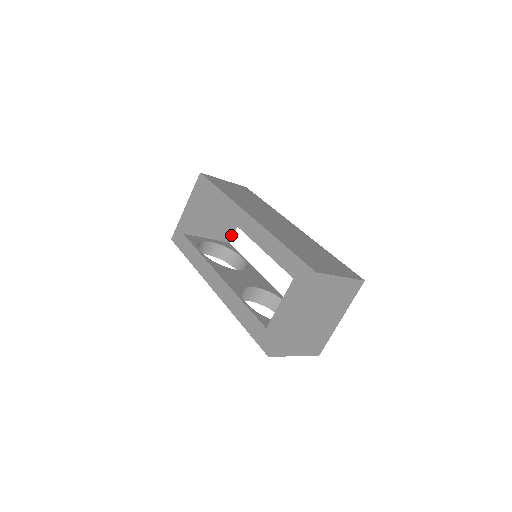
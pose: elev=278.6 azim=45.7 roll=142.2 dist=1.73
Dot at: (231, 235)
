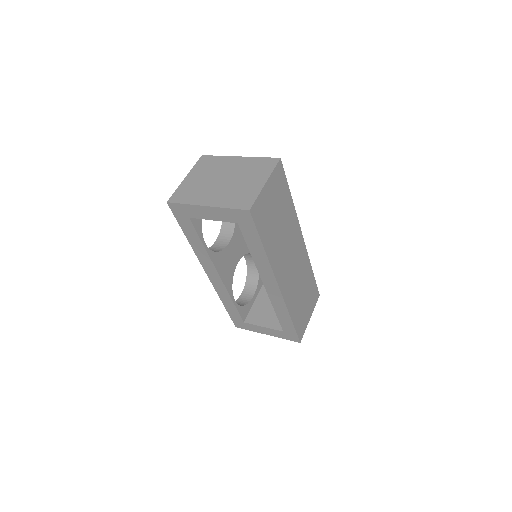
Dot at: occluded
